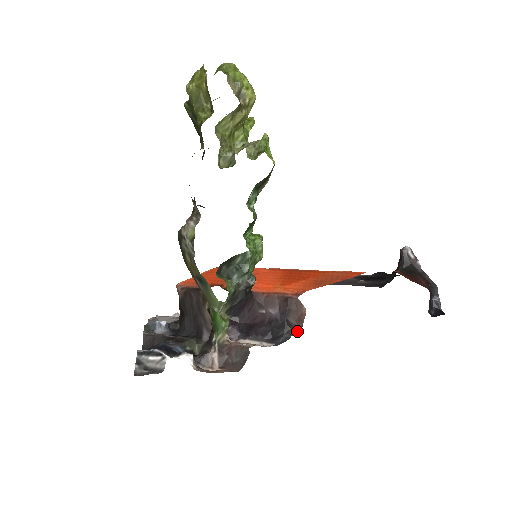
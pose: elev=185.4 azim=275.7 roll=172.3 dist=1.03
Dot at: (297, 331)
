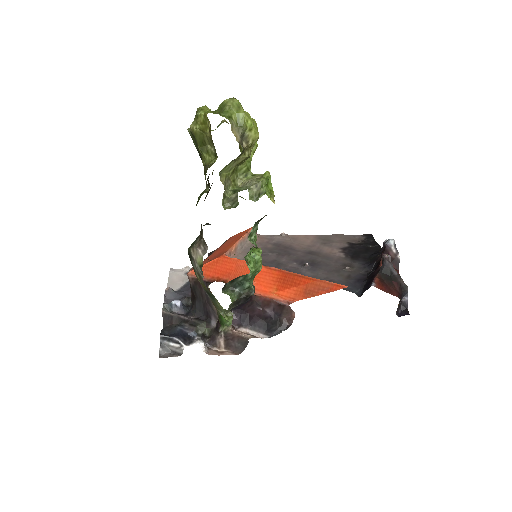
Dot at: (287, 327)
